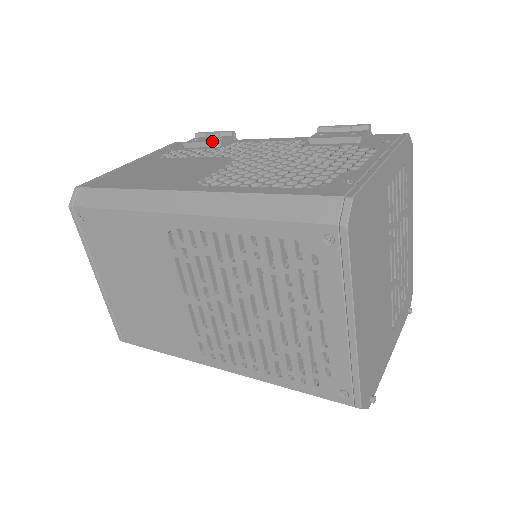
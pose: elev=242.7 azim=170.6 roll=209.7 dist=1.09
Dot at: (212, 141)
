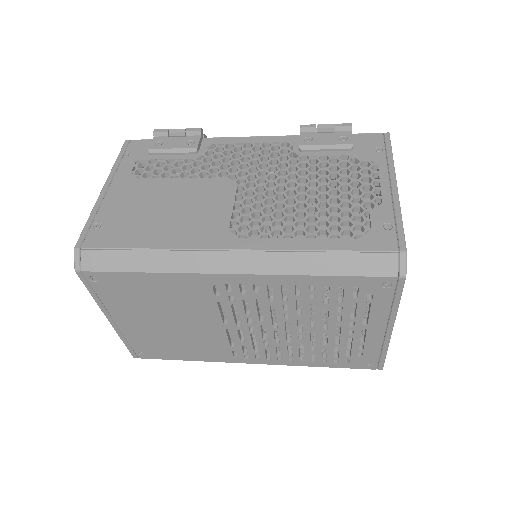
Dot at: (185, 147)
